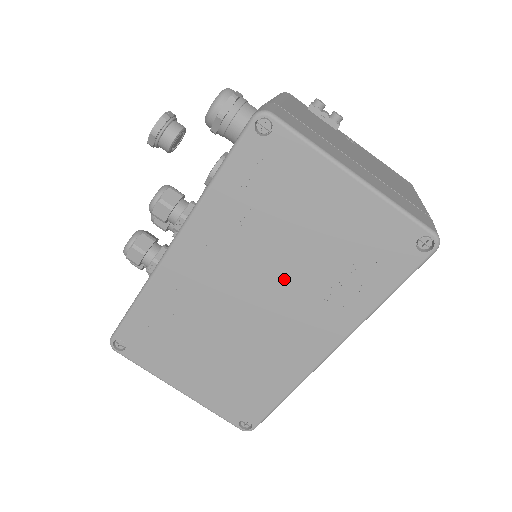
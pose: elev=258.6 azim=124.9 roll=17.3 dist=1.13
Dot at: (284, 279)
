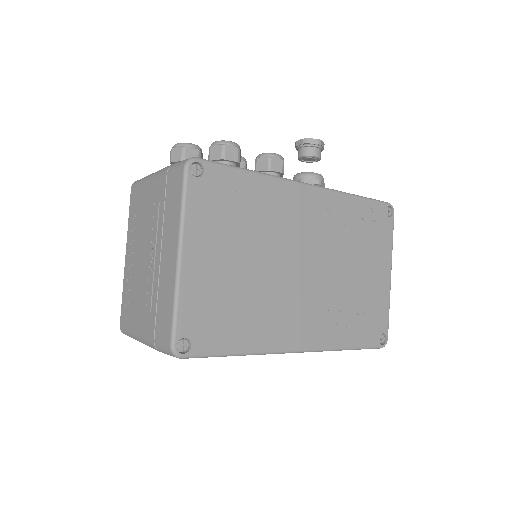
Dot at: (329, 278)
